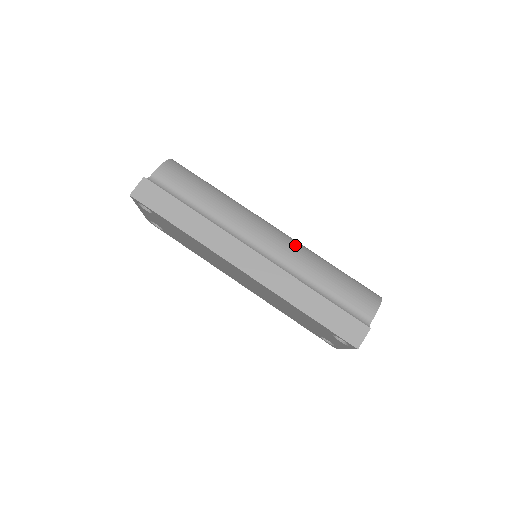
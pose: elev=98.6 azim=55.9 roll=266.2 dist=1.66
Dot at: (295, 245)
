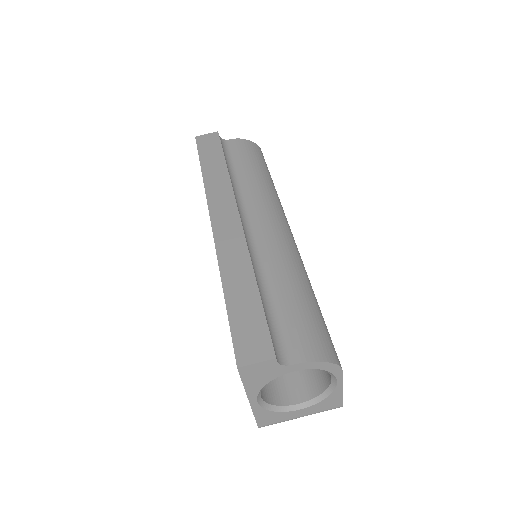
Dot at: (290, 248)
